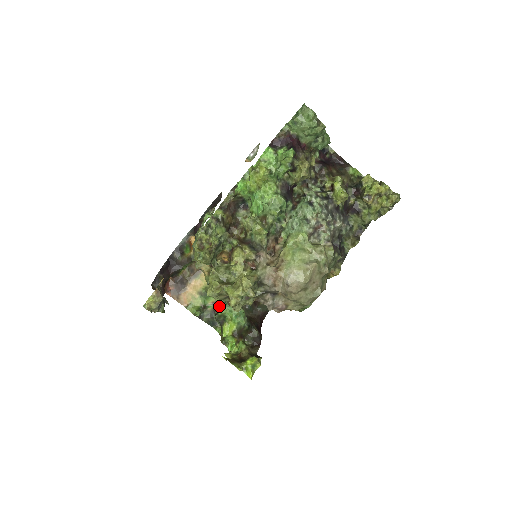
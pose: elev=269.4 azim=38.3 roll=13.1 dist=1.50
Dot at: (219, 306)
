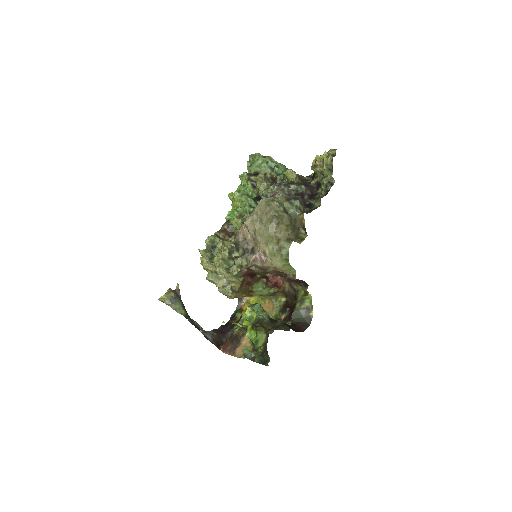
Dot at: (242, 314)
